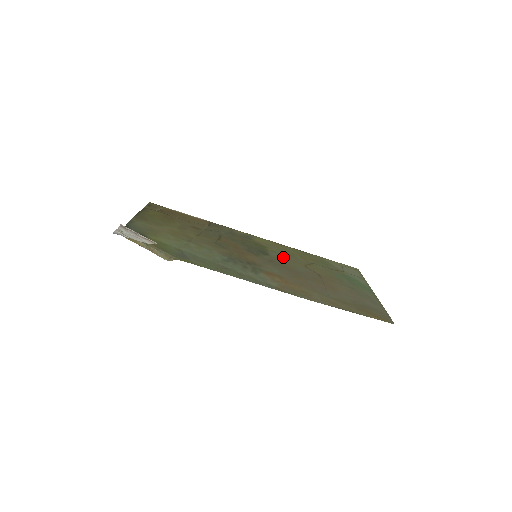
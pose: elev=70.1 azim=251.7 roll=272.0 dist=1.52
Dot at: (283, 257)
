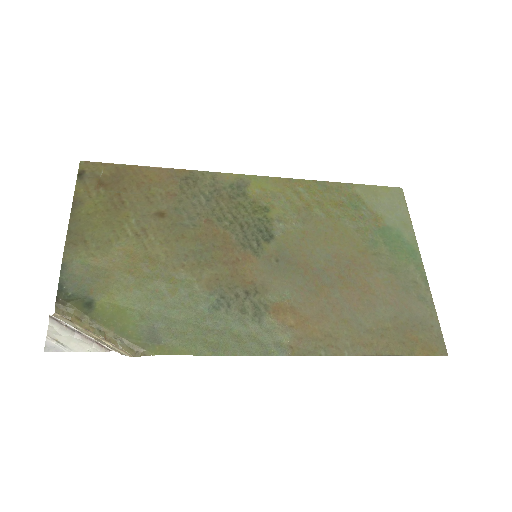
Dot at: (294, 230)
